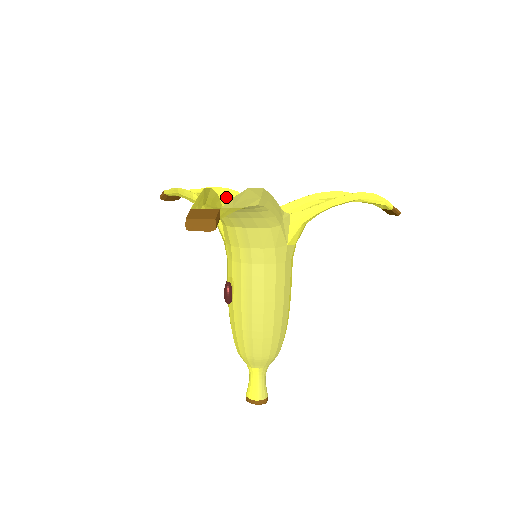
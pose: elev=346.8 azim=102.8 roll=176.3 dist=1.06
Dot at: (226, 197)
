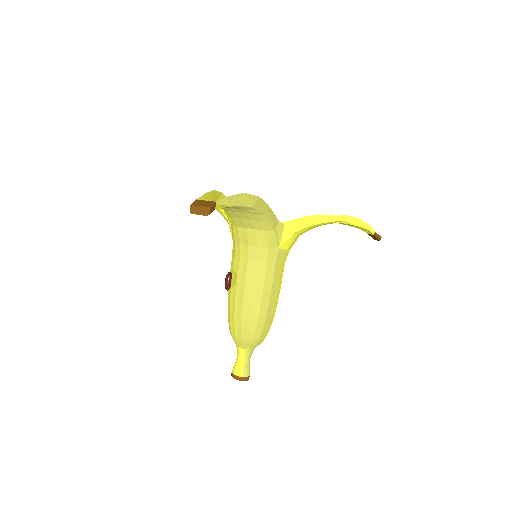
Dot at: occluded
